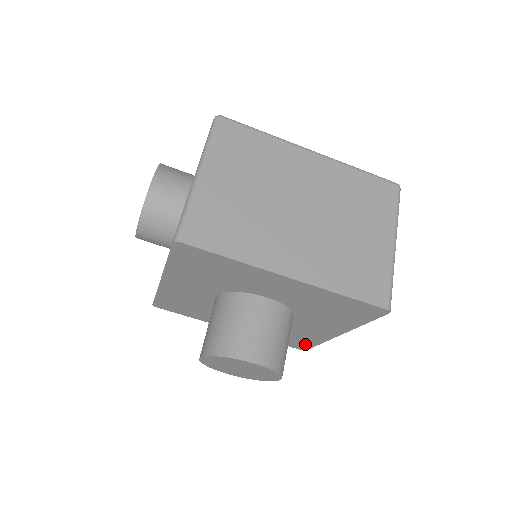
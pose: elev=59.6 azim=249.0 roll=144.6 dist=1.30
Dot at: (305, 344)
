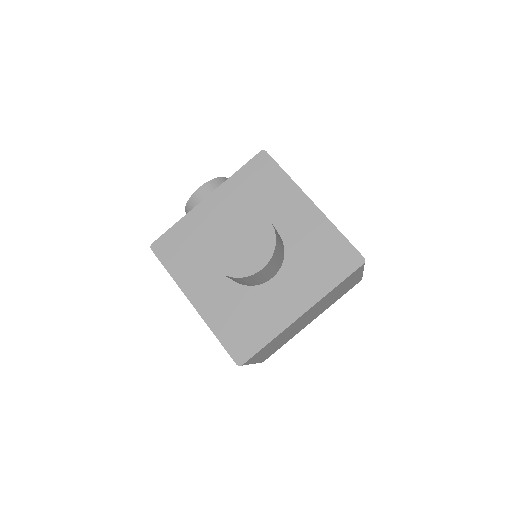
Dot at: (251, 345)
